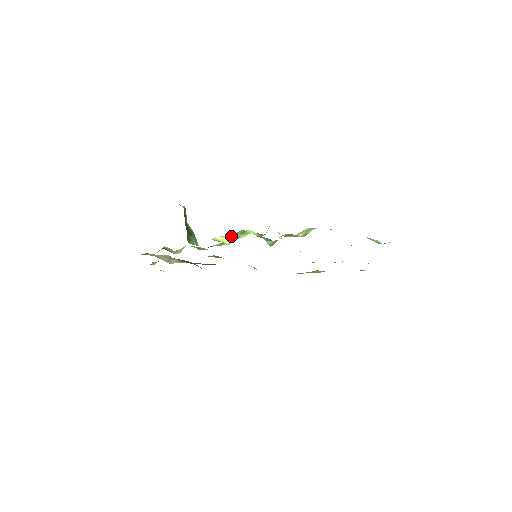
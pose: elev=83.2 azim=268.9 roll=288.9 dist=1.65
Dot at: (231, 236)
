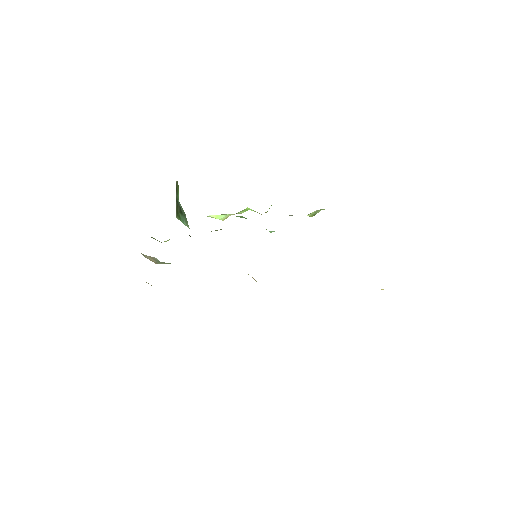
Dot at: (227, 214)
